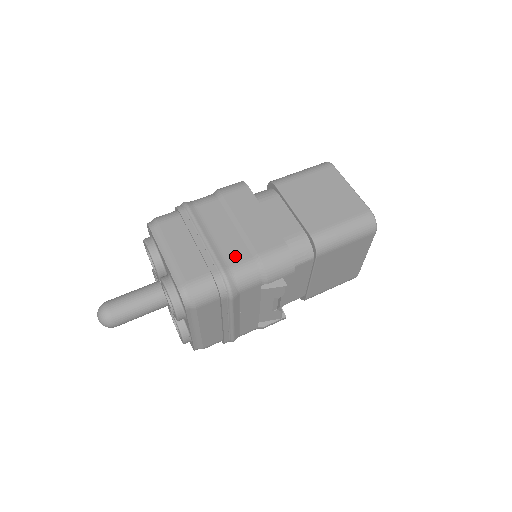
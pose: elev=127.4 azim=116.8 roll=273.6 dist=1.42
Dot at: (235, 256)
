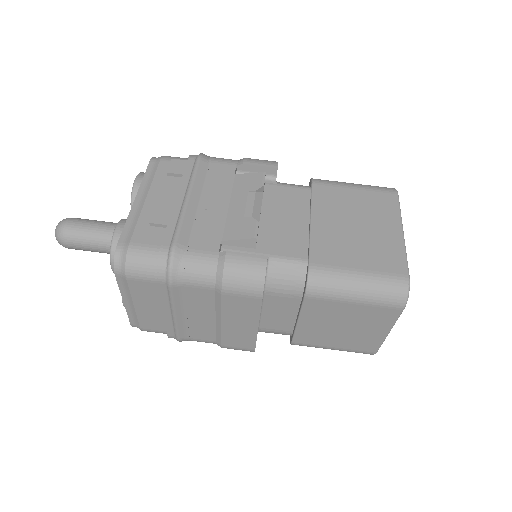
Dot at: (198, 335)
